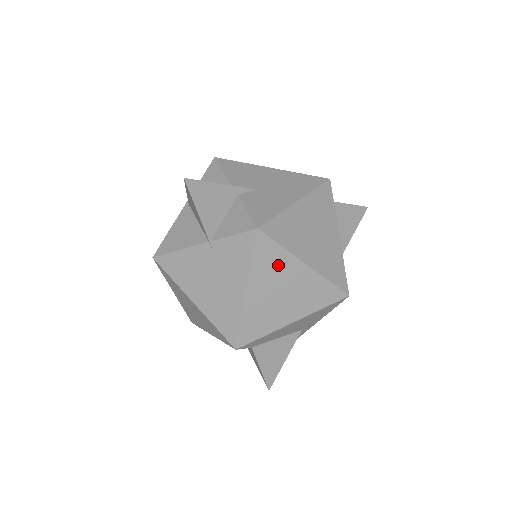
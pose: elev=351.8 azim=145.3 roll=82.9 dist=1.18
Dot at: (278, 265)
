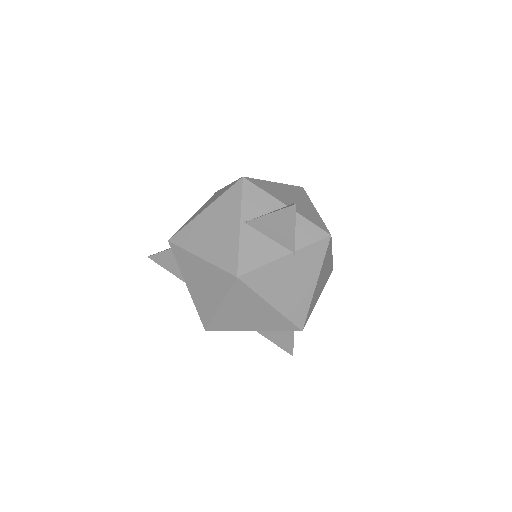
Dot at: (327, 259)
